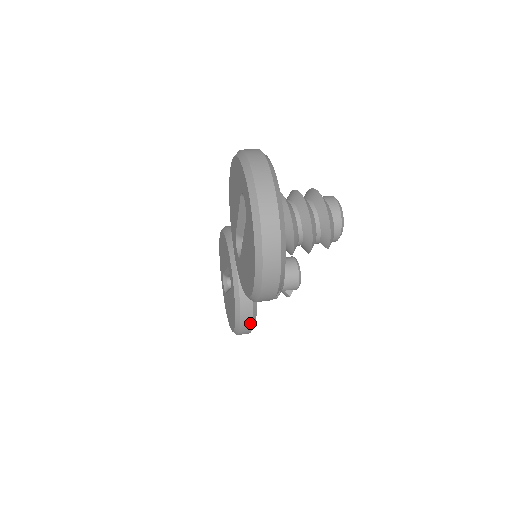
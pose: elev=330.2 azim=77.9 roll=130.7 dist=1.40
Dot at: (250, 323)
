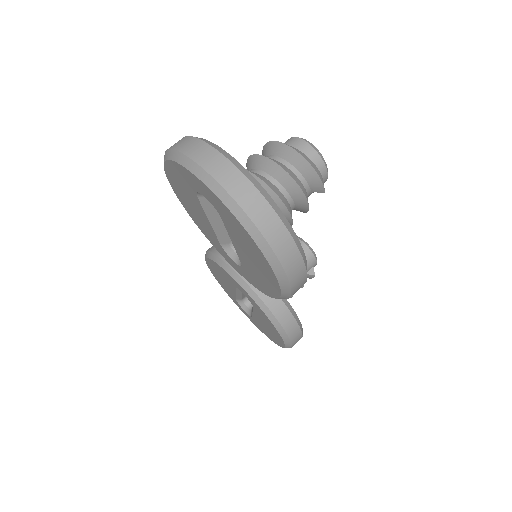
Dot at: (296, 327)
